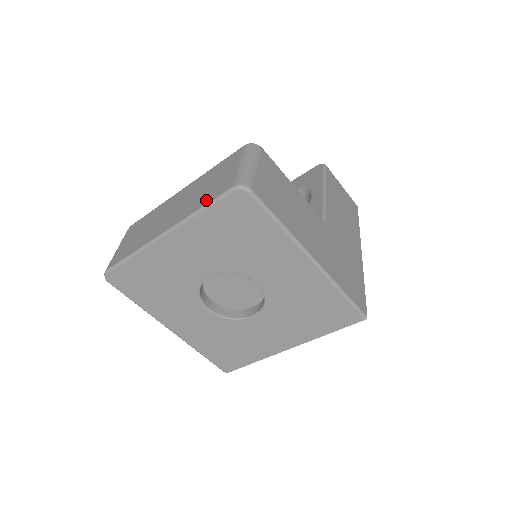
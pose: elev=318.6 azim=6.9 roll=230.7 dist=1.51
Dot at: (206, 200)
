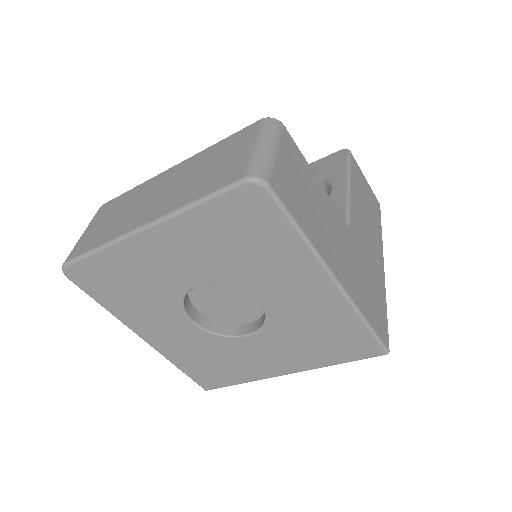
Dot at: (204, 190)
